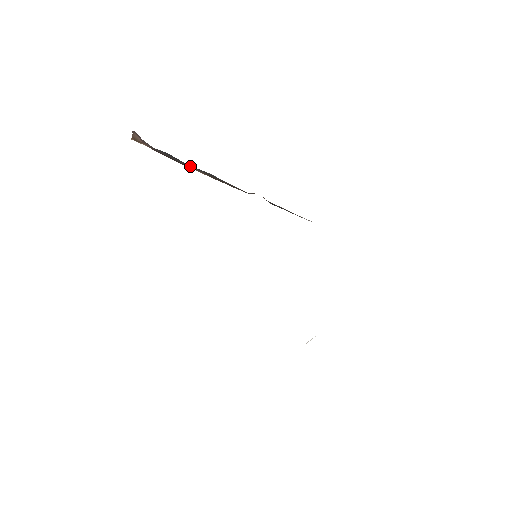
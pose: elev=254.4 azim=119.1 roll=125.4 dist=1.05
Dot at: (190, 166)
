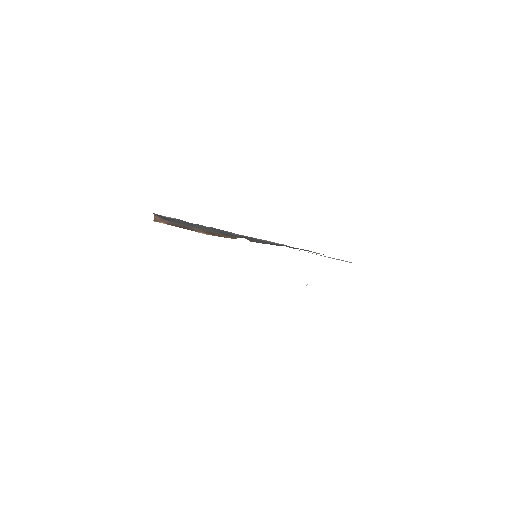
Dot at: (195, 228)
